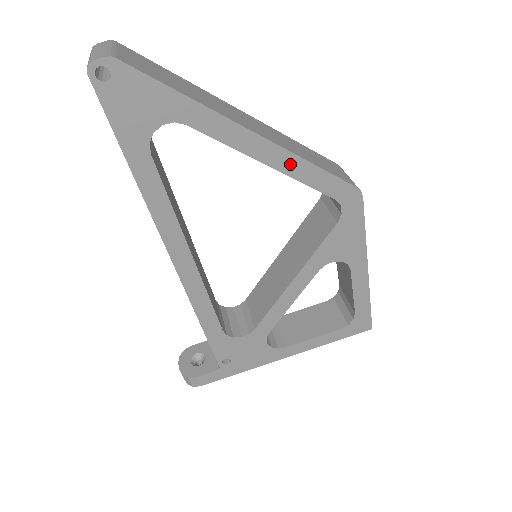
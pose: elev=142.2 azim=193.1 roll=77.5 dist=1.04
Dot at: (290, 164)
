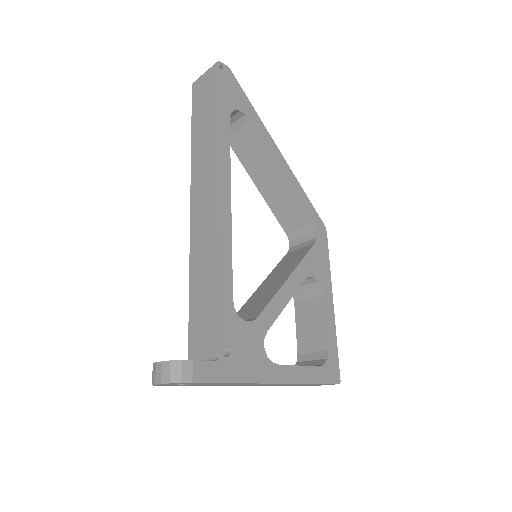
Dot at: (293, 181)
